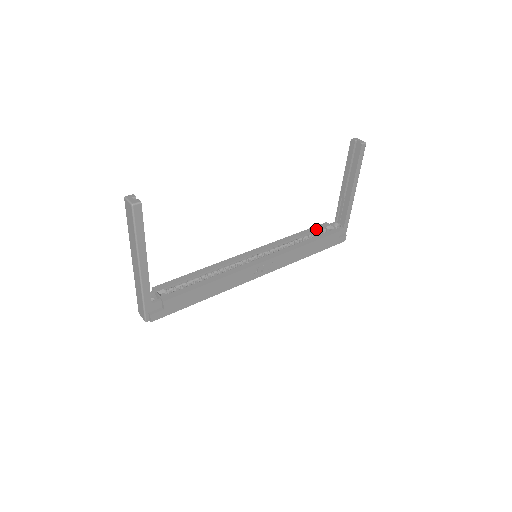
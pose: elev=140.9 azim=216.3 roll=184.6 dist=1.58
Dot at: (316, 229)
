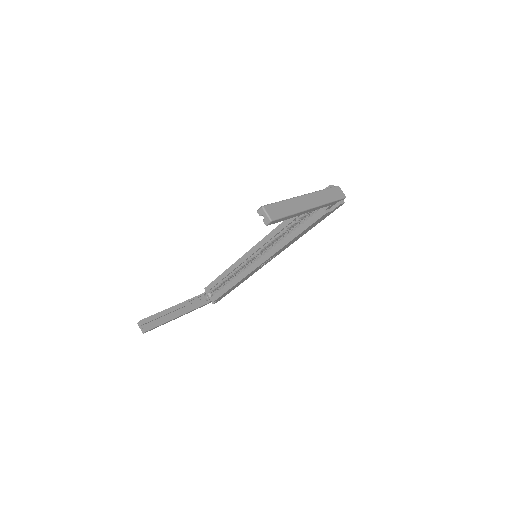
Dot at: occluded
